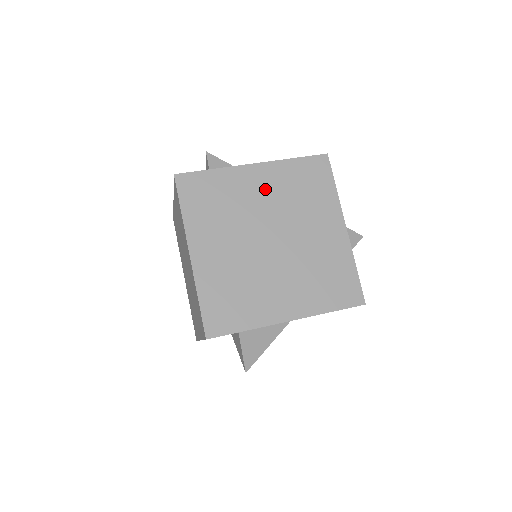
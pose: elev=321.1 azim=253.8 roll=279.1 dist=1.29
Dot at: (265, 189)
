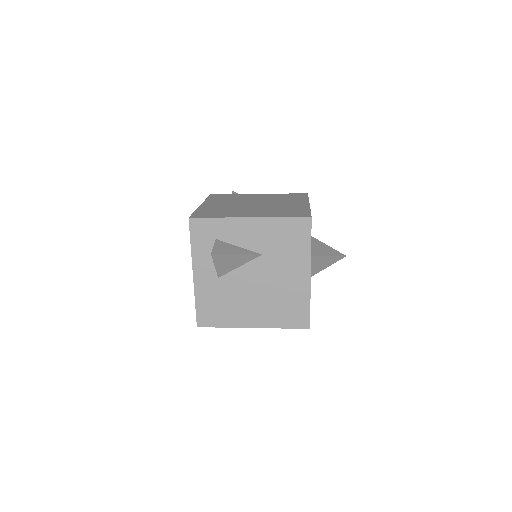
Dot at: (261, 197)
